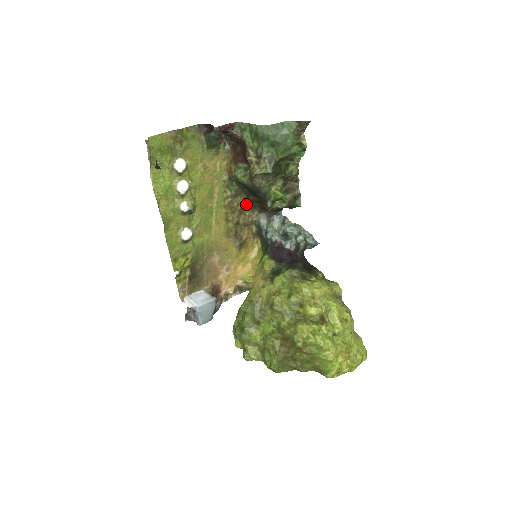
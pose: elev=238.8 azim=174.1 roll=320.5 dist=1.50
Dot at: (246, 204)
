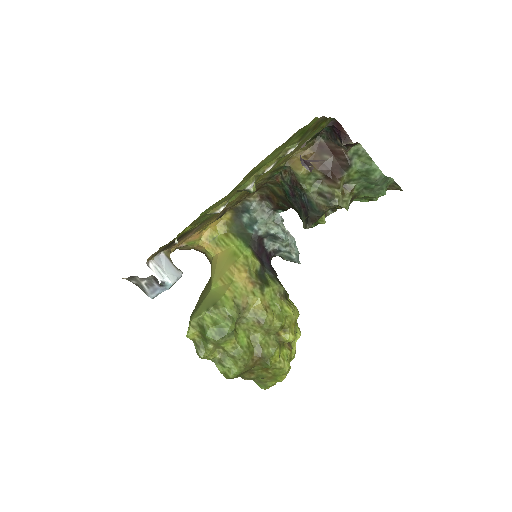
Dot at: (260, 185)
